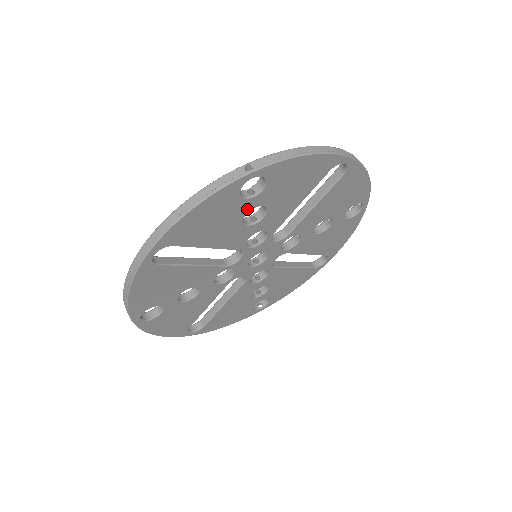
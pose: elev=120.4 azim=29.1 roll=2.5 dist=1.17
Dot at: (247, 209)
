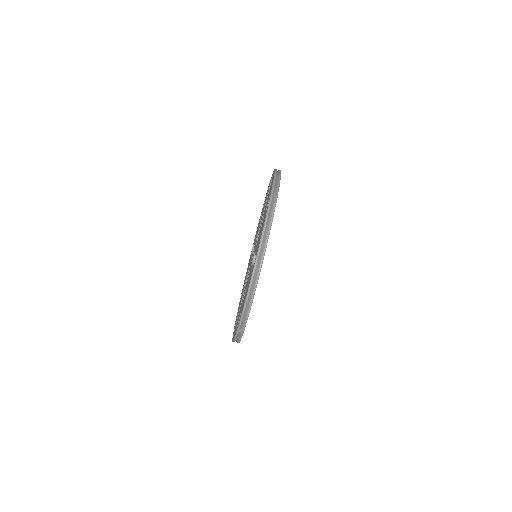
Dot at: occluded
